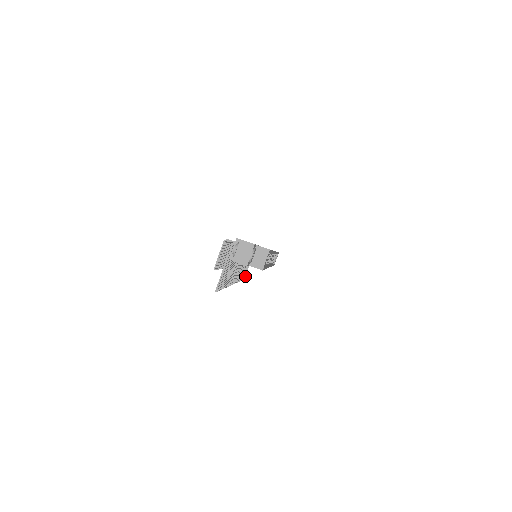
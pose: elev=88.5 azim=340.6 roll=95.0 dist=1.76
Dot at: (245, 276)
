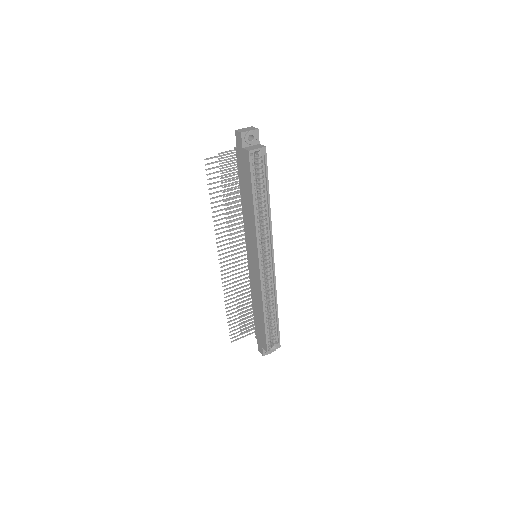
Dot at: (234, 340)
